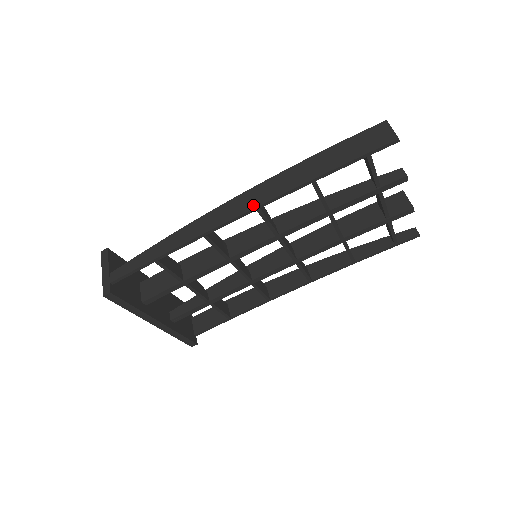
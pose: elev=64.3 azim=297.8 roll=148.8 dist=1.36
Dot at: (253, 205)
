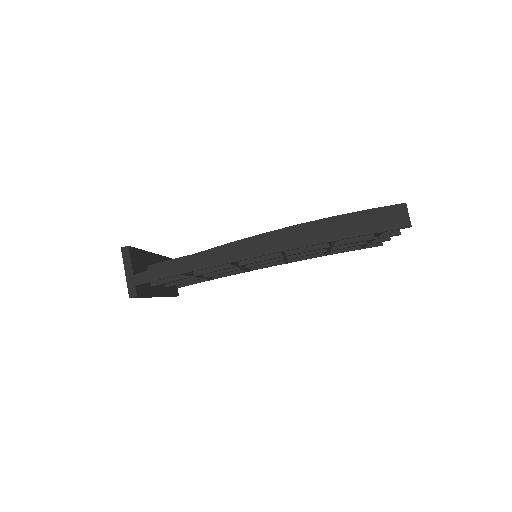
Dot at: (279, 248)
